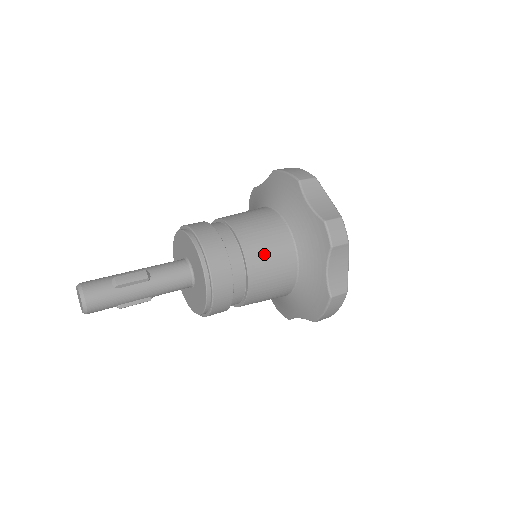
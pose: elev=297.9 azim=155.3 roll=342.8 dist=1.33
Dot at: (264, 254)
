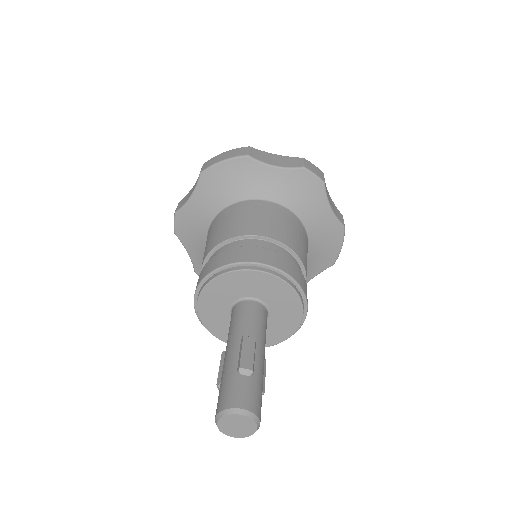
Dot at: (290, 233)
